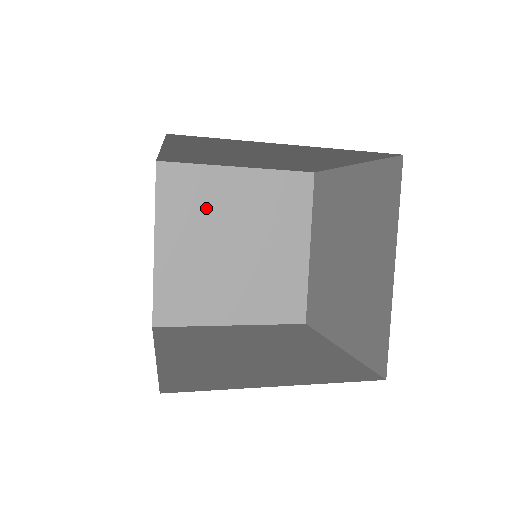
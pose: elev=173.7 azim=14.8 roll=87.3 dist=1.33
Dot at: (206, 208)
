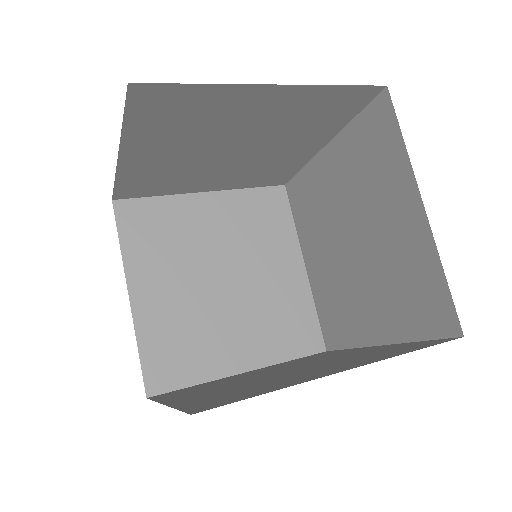
Dot at: (180, 241)
